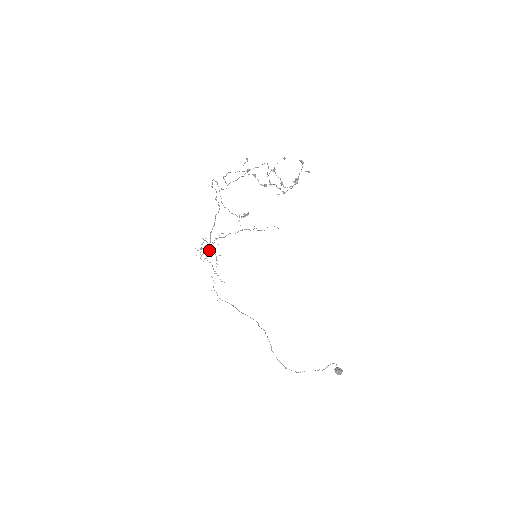
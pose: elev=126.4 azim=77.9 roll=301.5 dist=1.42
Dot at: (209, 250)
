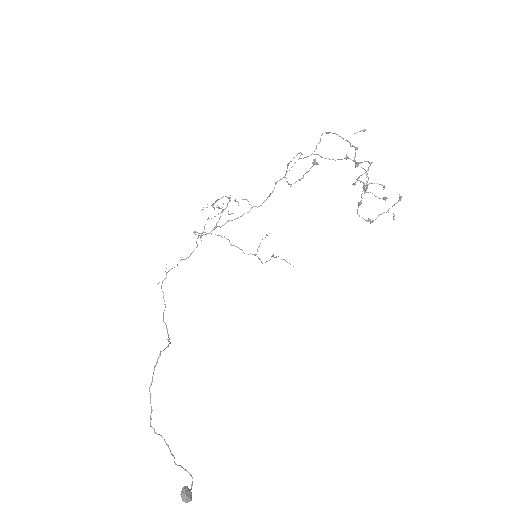
Dot at: (210, 232)
